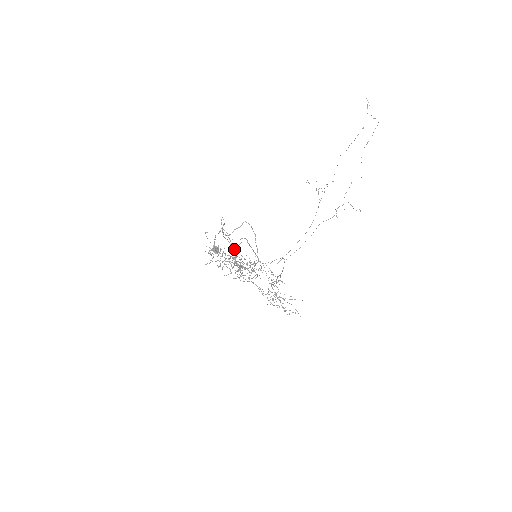
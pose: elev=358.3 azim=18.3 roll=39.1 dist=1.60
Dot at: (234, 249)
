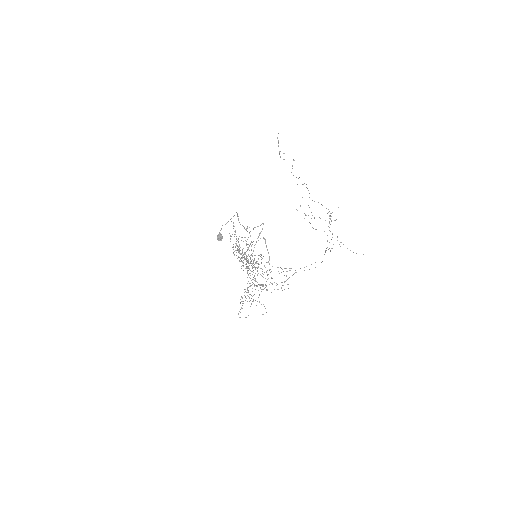
Dot at: occluded
